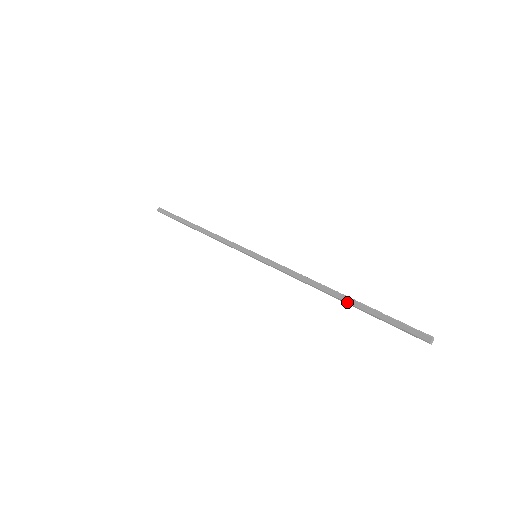
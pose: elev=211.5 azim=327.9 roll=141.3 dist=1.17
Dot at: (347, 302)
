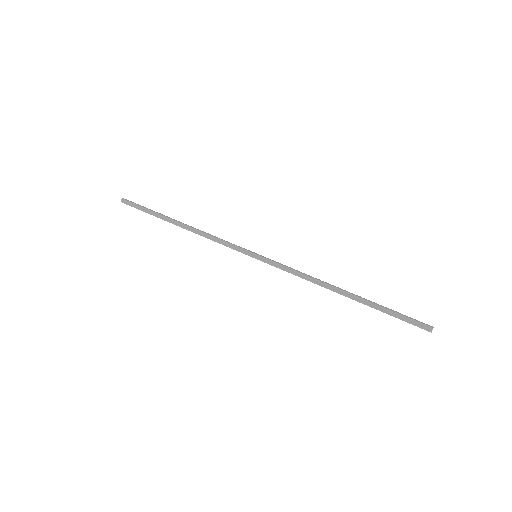
Dot at: (359, 296)
